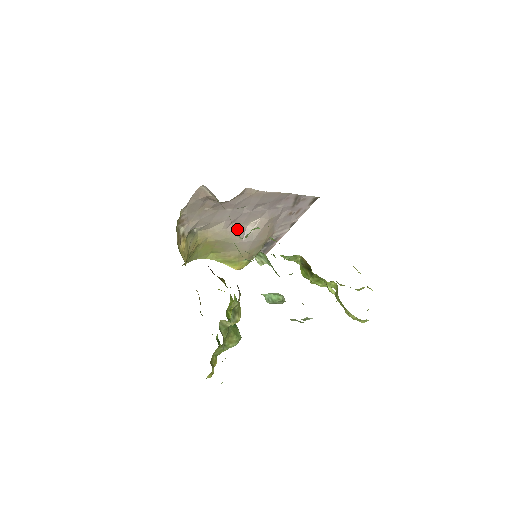
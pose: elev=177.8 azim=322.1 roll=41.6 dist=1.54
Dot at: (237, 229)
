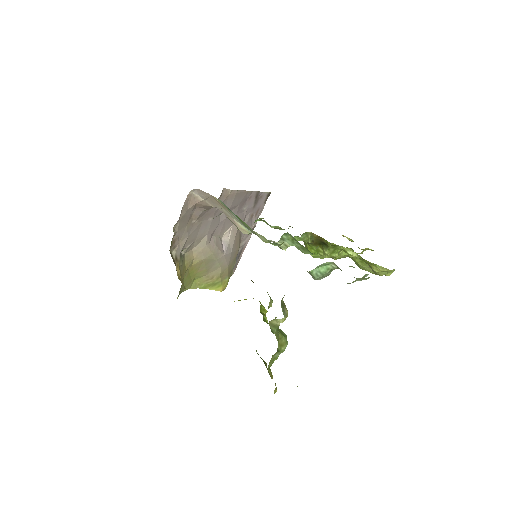
Dot at: (217, 242)
